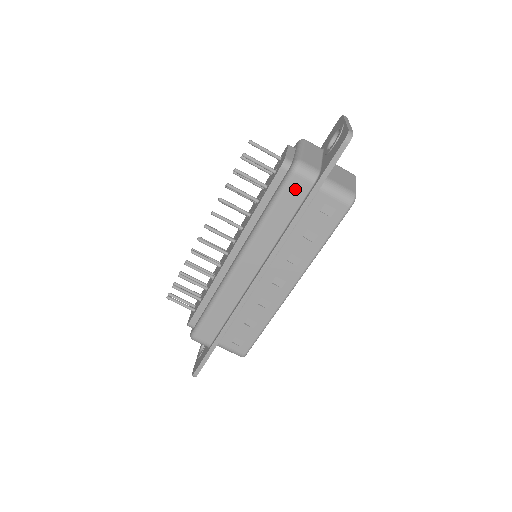
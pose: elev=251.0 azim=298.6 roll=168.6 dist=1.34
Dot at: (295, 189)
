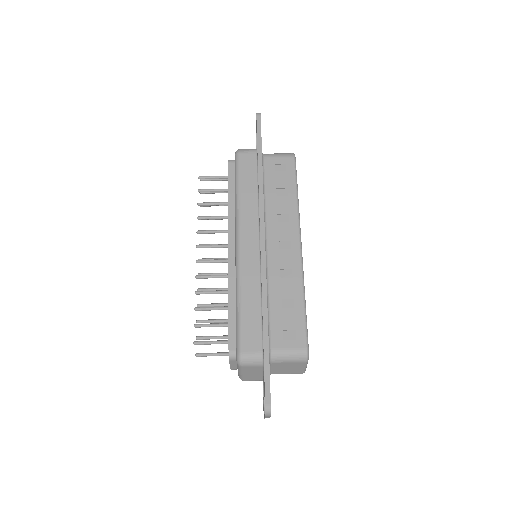
Dot at: (246, 163)
